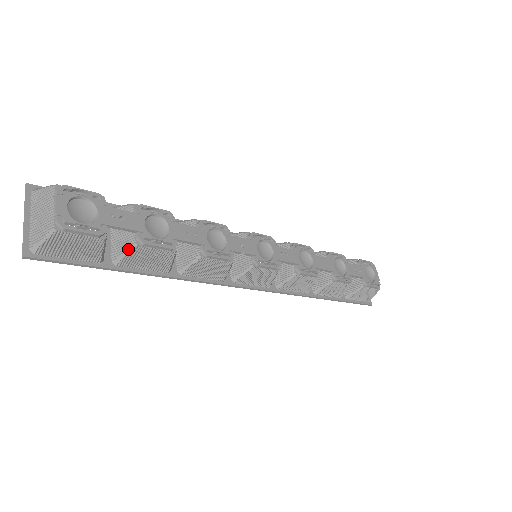
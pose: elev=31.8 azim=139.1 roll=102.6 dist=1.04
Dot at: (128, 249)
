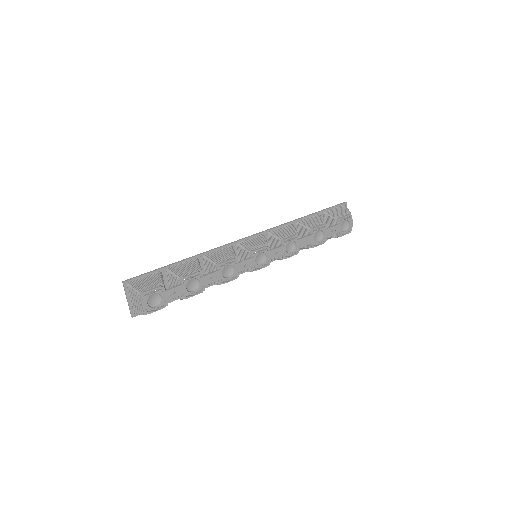
Dot at: occluded
